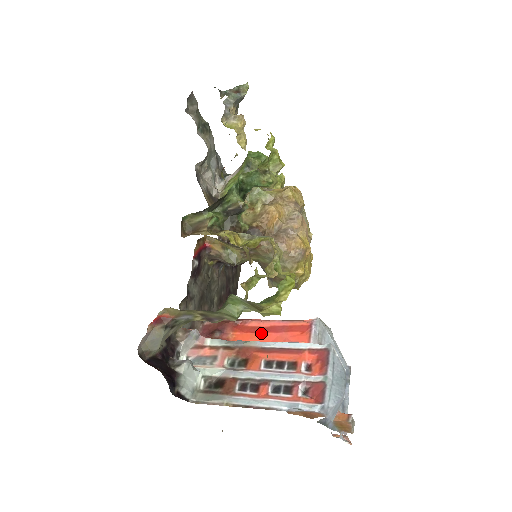
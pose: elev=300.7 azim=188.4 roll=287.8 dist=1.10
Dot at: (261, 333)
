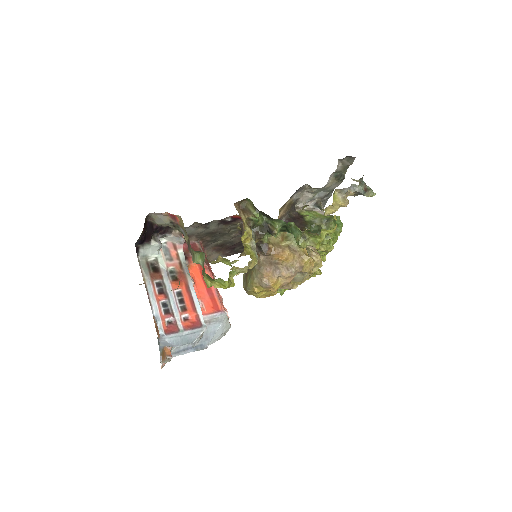
Dot at: (203, 282)
